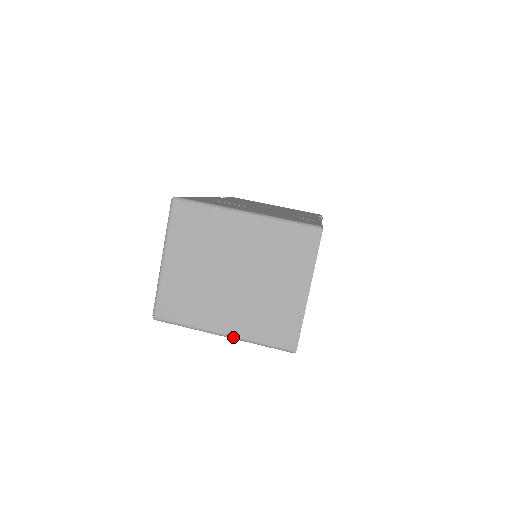
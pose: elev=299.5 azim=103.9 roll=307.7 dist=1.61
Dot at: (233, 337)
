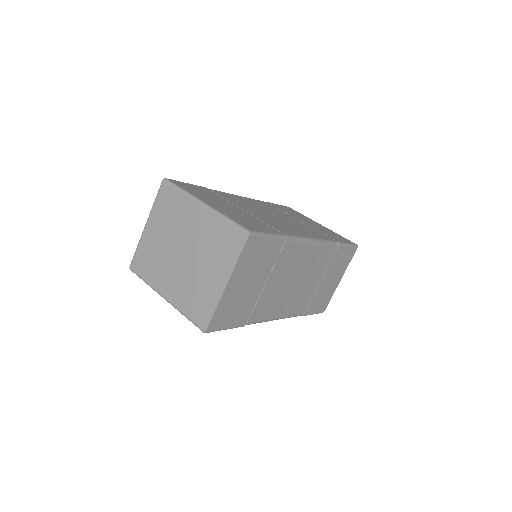
Dot at: (170, 302)
